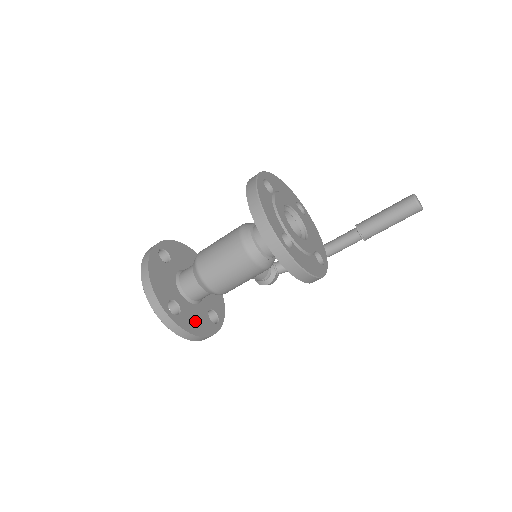
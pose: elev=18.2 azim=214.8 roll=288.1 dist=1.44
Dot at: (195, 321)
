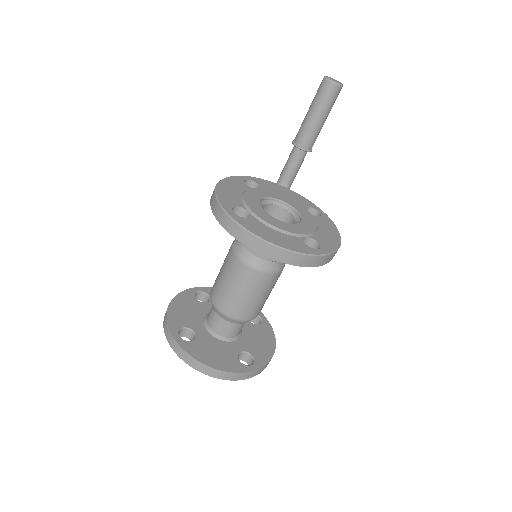
Dot at: (260, 343)
